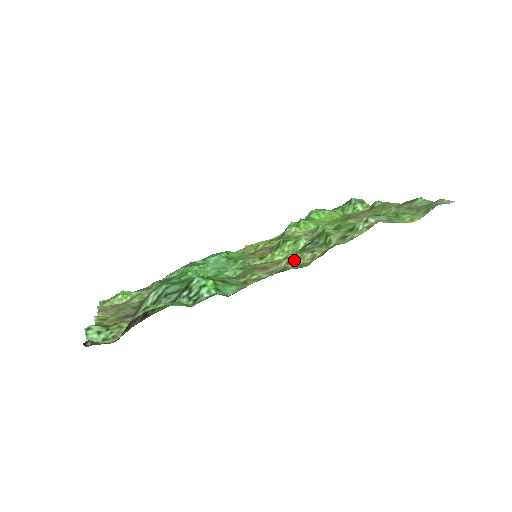
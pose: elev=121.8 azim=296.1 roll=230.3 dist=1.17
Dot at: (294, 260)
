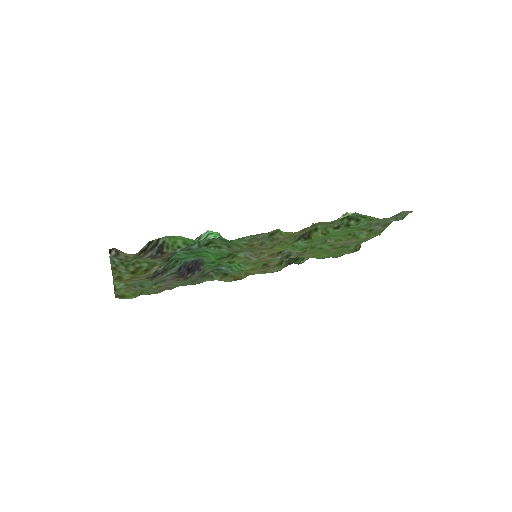
Dot at: occluded
